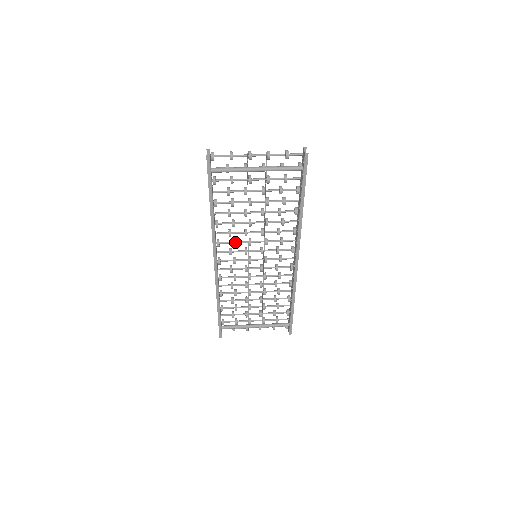
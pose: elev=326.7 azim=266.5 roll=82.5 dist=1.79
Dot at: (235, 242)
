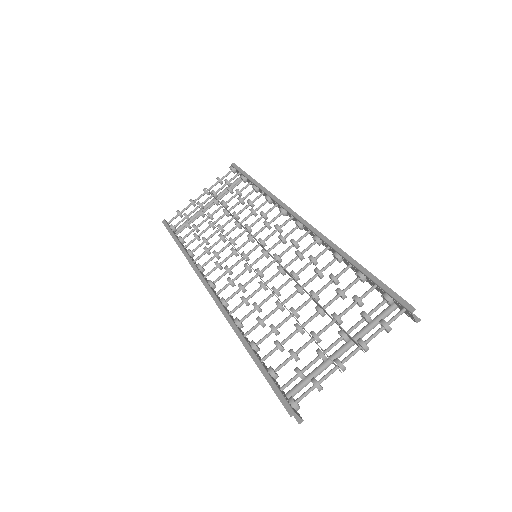
Dot at: (244, 288)
